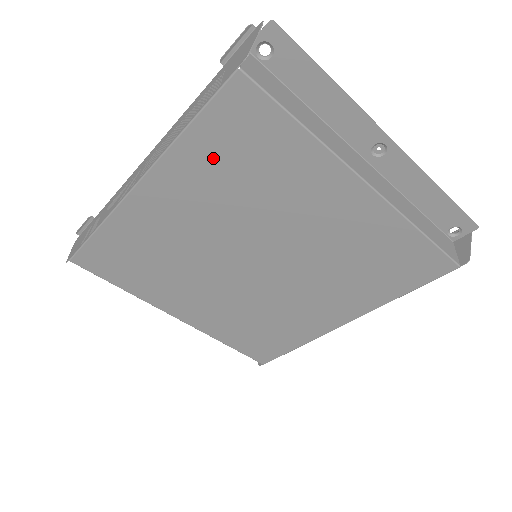
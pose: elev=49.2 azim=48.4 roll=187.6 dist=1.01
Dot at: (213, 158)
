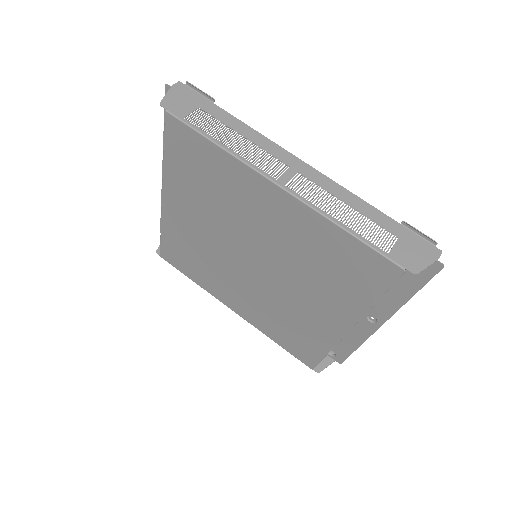
Dot at: (328, 246)
